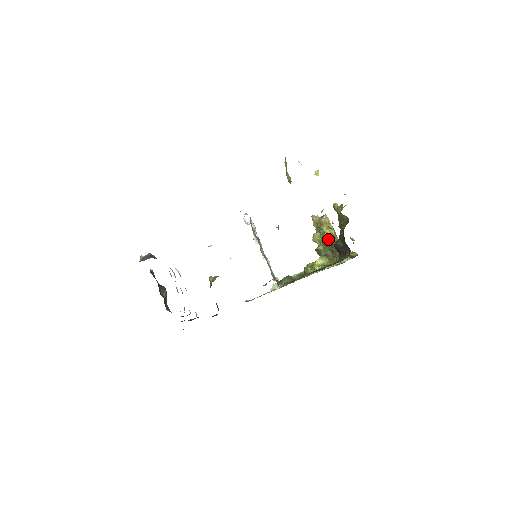
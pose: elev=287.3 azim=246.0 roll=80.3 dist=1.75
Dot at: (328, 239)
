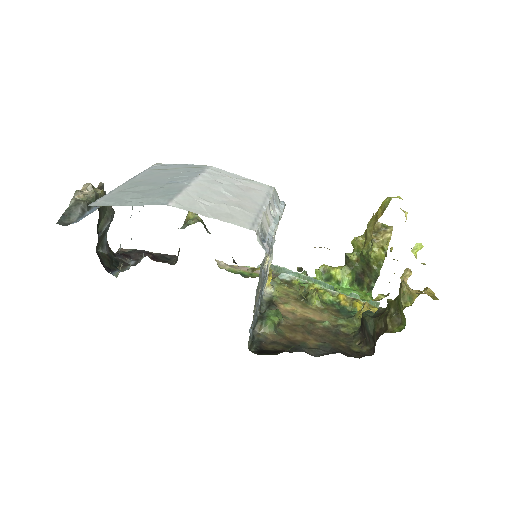
Dot at: (370, 258)
